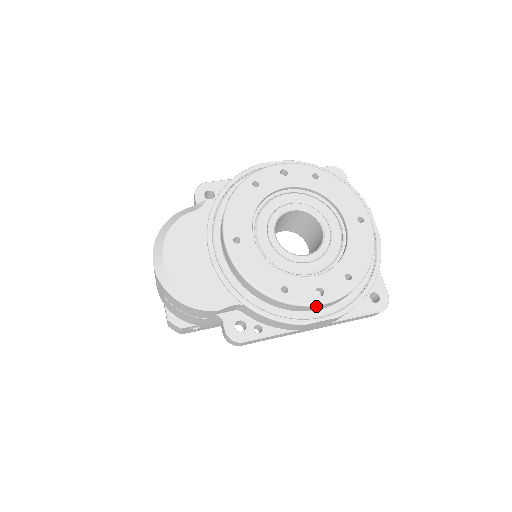
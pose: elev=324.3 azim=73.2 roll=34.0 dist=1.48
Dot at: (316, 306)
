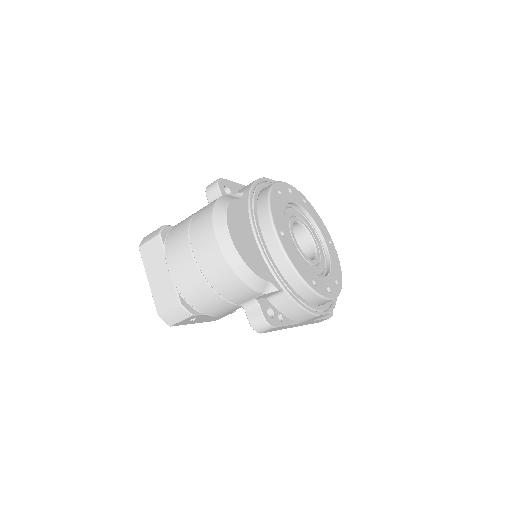
Dot at: (328, 300)
